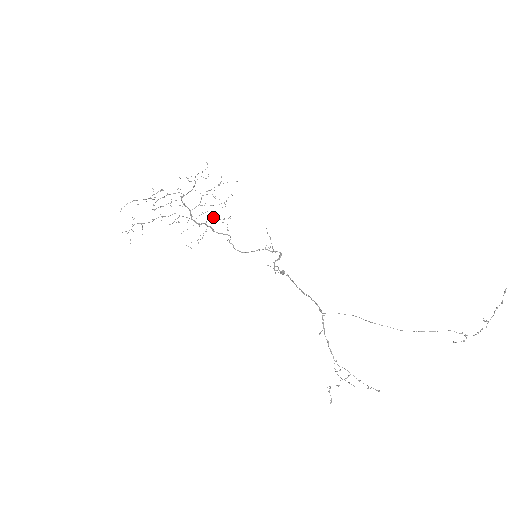
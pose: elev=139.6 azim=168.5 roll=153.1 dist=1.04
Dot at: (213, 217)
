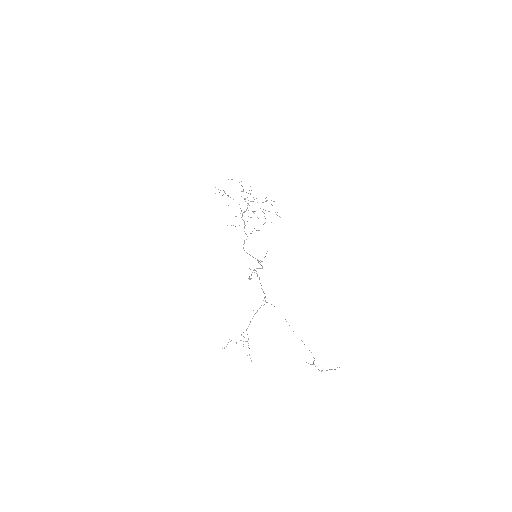
Dot at: occluded
